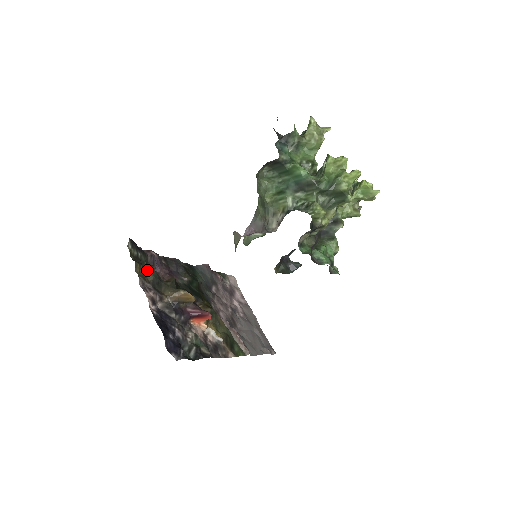
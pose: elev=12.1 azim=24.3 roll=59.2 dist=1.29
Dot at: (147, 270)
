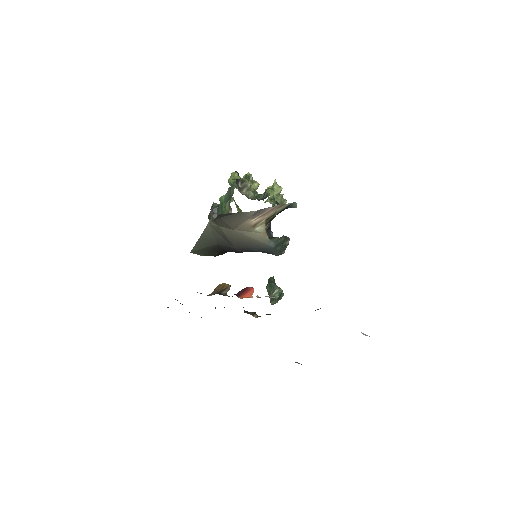
Dot at: occluded
